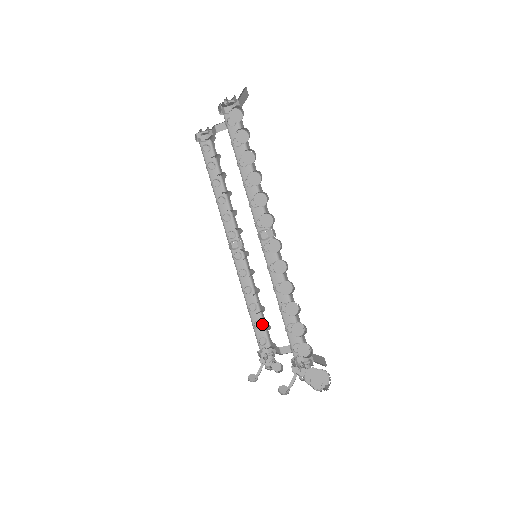
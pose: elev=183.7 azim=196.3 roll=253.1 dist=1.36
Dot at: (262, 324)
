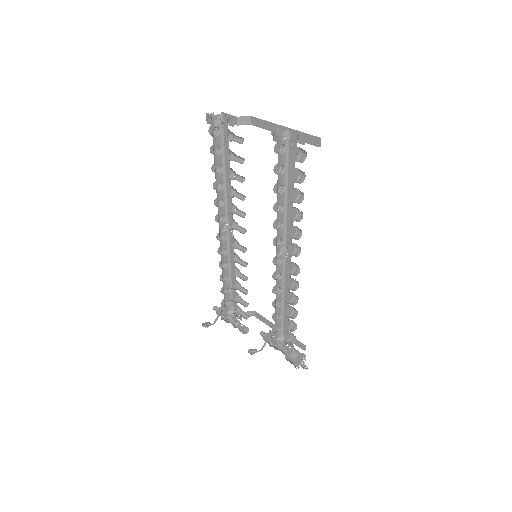
Dot at: (230, 291)
